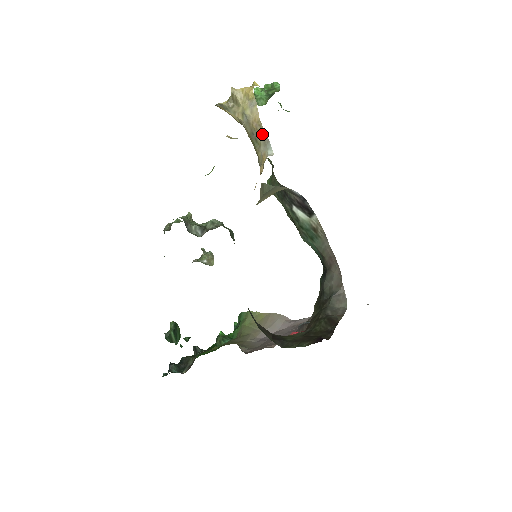
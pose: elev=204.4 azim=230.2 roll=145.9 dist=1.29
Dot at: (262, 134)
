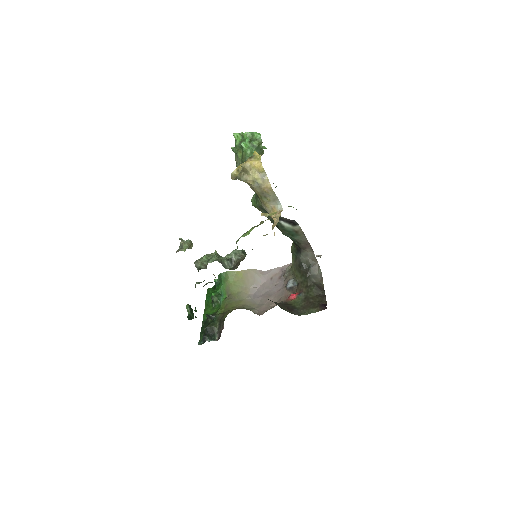
Dot at: (273, 195)
